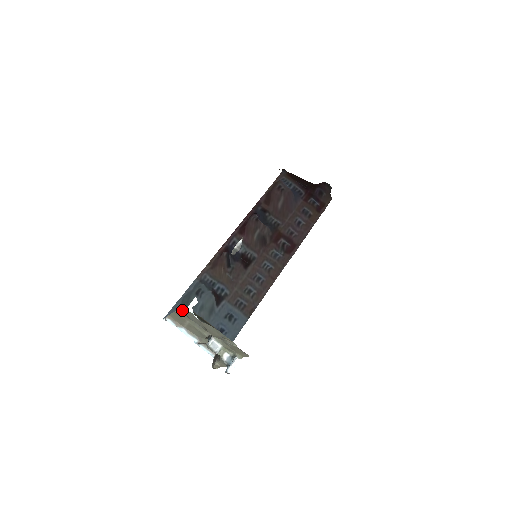
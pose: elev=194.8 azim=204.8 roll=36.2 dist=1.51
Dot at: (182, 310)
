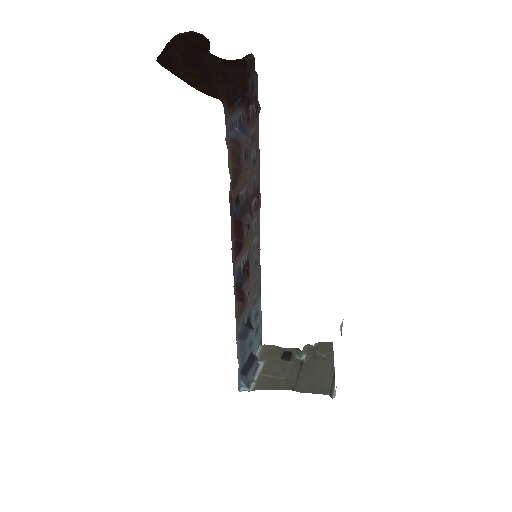
Dot at: (304, 391)
